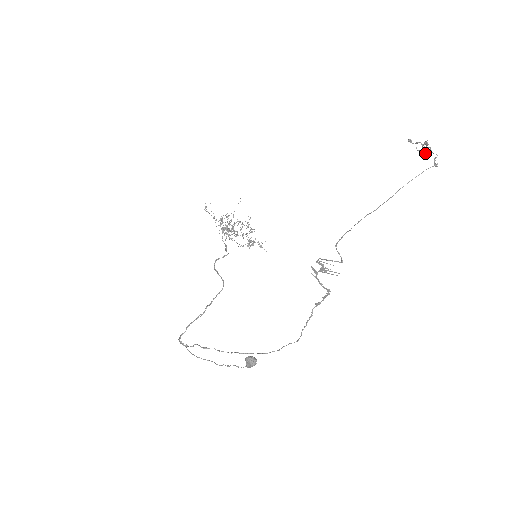
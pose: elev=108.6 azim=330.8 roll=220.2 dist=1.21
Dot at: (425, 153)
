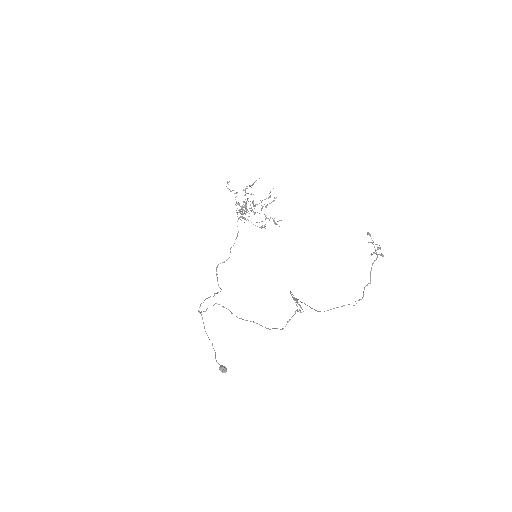
Dot at: (378, 254)
